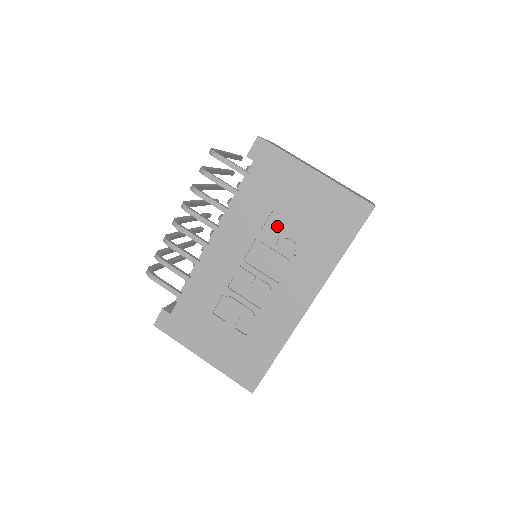
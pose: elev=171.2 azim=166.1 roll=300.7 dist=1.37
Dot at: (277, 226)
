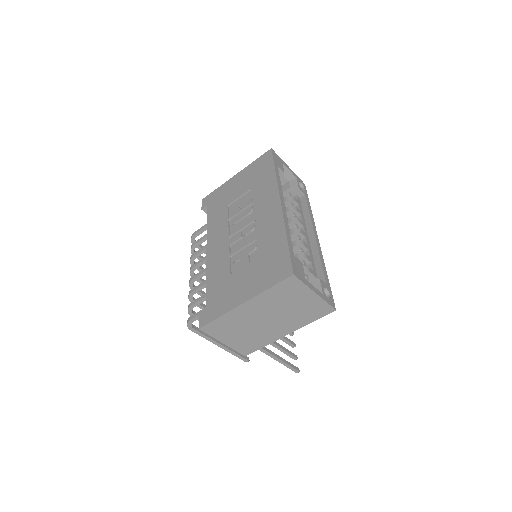
Dot at: (235, 207)
